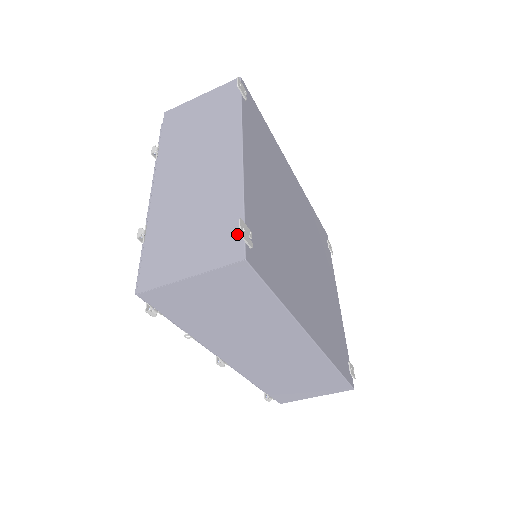
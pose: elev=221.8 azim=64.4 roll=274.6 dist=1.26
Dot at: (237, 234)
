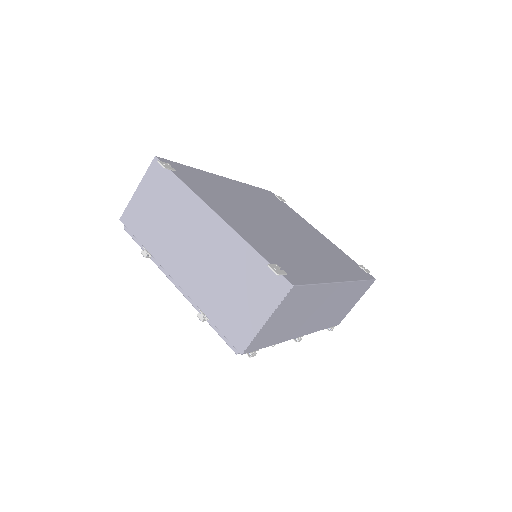
Dot at: (272, 274)
